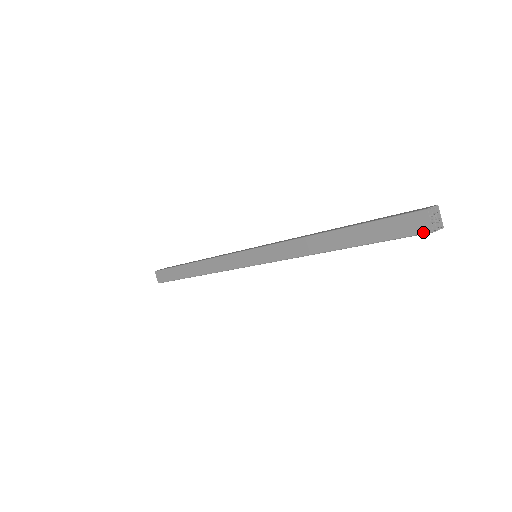
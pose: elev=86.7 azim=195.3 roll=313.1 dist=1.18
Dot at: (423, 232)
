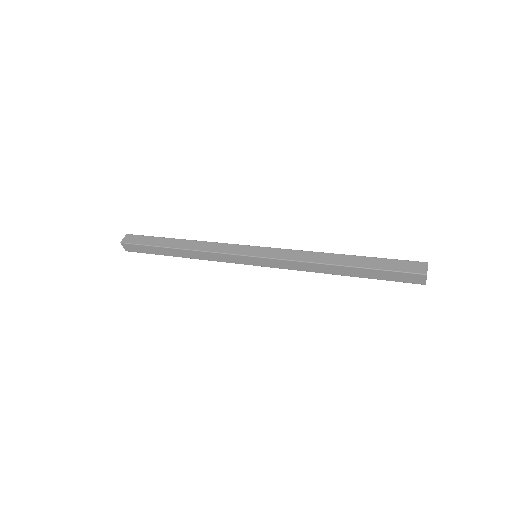
Dot at: (419, 272)
